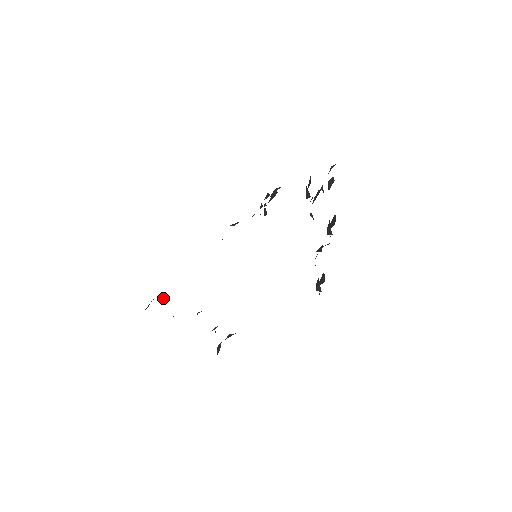
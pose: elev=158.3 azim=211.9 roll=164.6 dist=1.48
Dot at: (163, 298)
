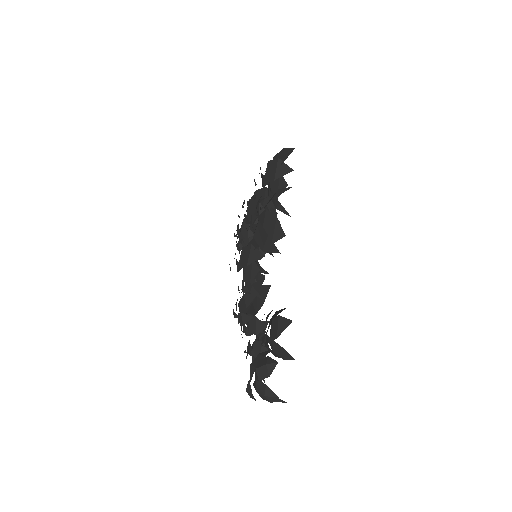
Dot at: occluded
